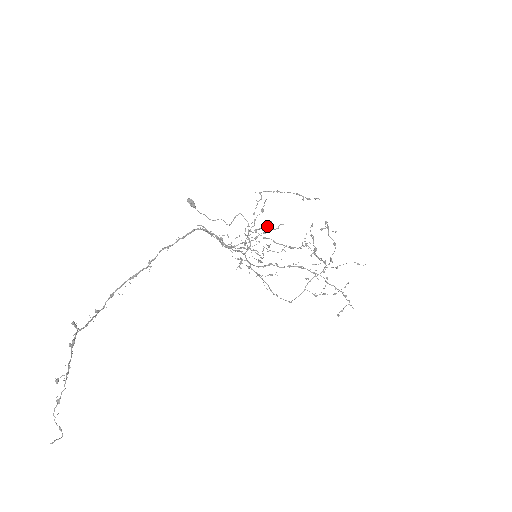
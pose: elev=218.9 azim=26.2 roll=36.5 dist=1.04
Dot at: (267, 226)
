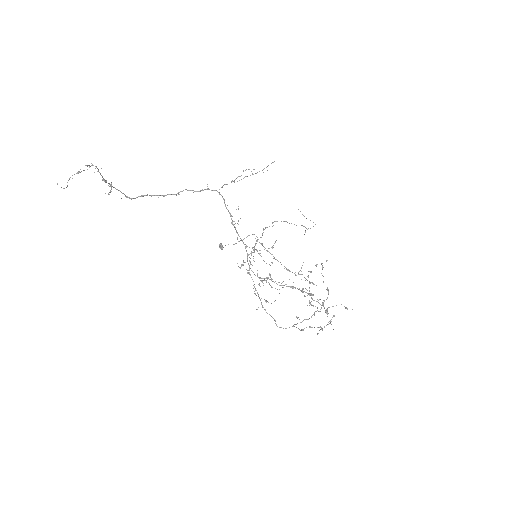
Dot at: occluded
